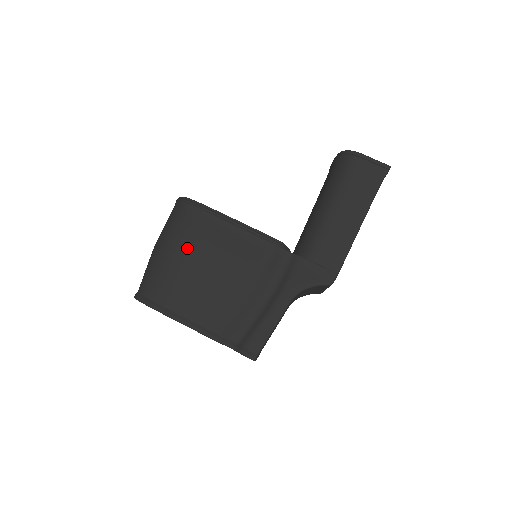
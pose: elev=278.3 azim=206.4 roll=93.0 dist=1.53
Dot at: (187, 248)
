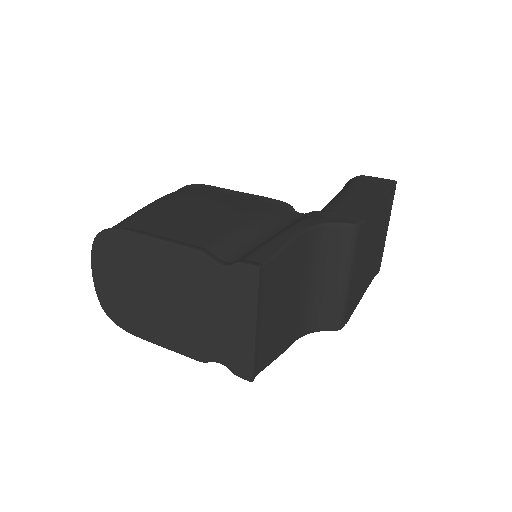
Dot at: (179, 198)
